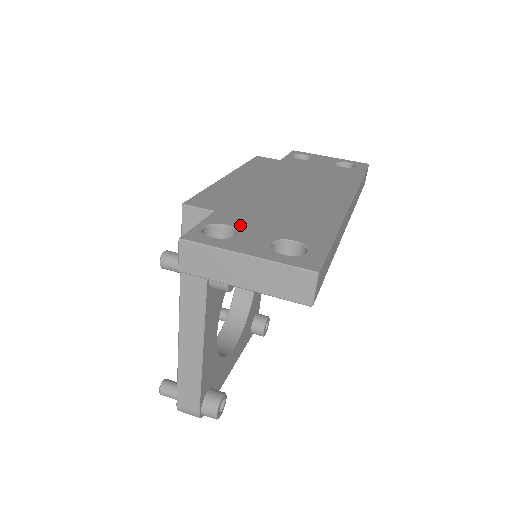
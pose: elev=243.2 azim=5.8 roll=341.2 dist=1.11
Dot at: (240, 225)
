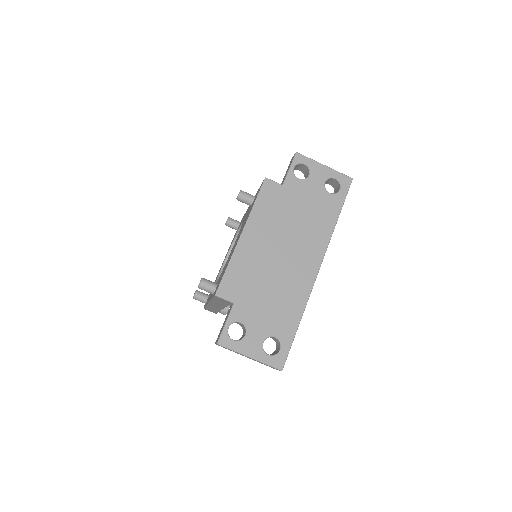
Dot at: (248, 322)
